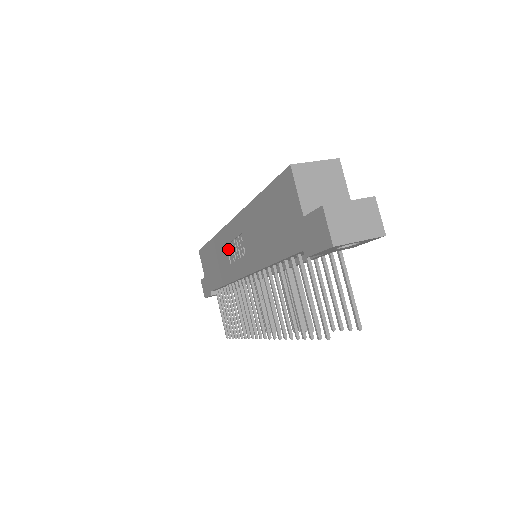
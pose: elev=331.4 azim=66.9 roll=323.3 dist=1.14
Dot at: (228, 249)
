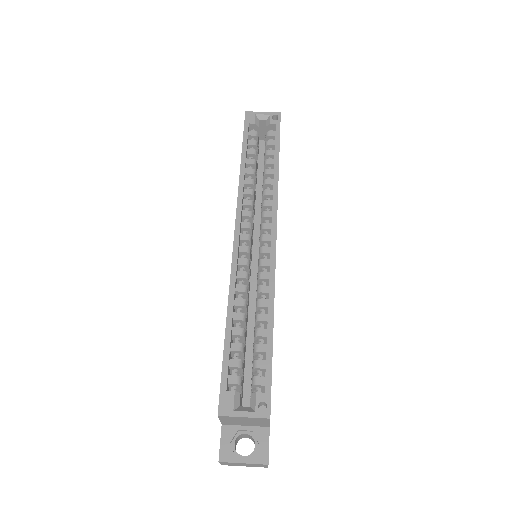
Dot at: occluded
